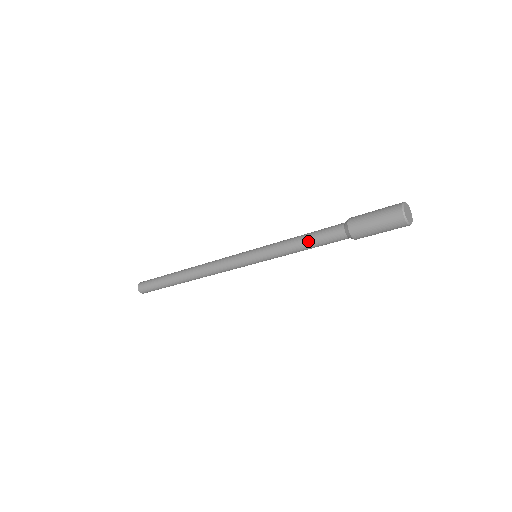
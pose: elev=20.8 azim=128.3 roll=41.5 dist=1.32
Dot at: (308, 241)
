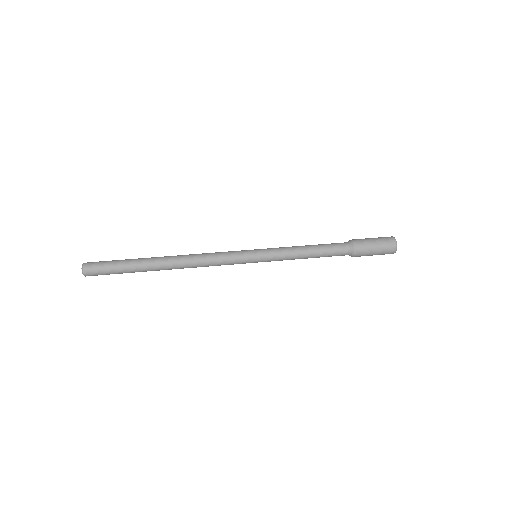
Dot at: occluded
